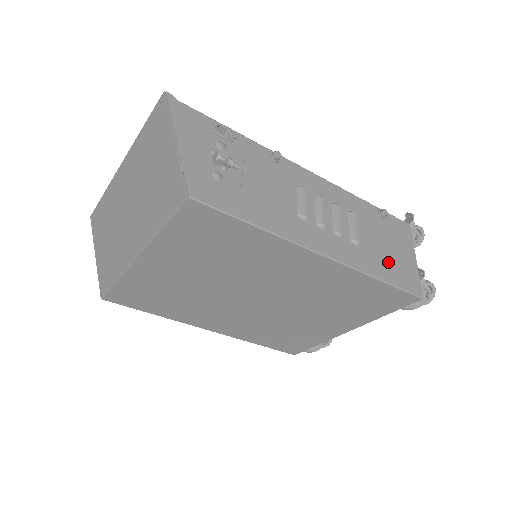
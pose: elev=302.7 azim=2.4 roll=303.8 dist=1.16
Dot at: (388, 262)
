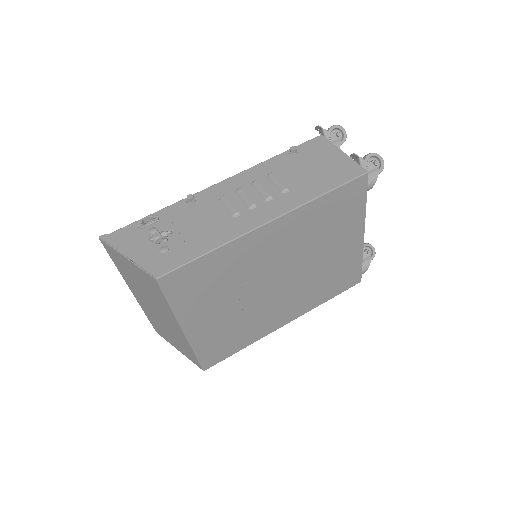
Dot at: (321, 177)
